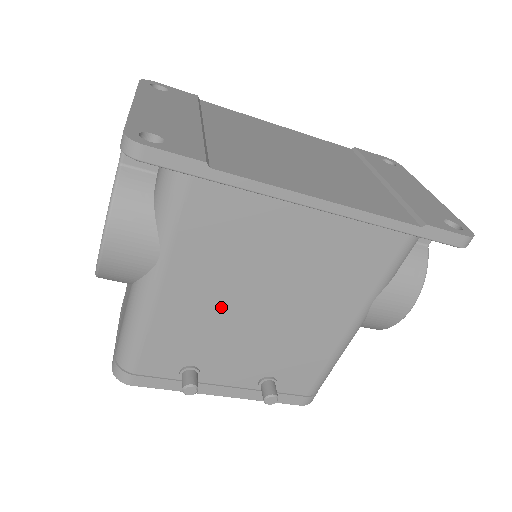
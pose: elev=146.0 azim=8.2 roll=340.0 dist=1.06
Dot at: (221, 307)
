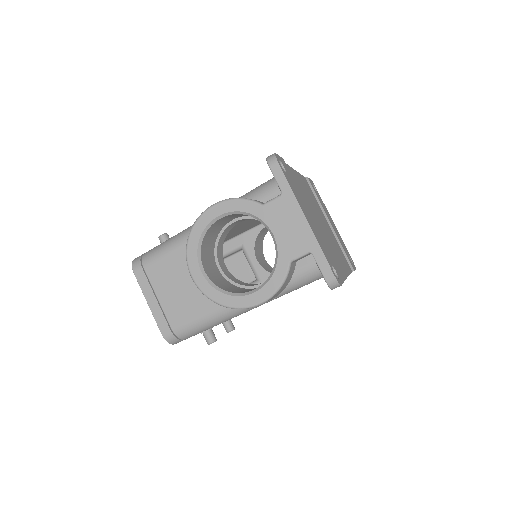
Dot at: occluded
